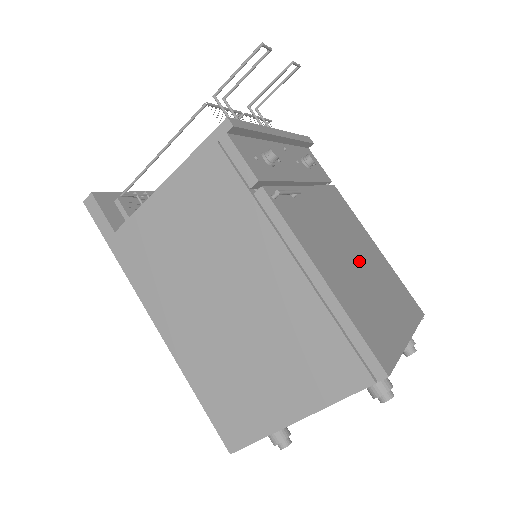
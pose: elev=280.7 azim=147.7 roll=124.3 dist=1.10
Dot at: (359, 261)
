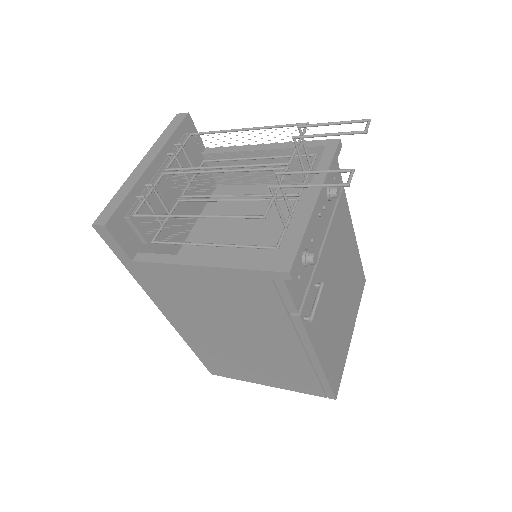
Dot at: (341, 291)
